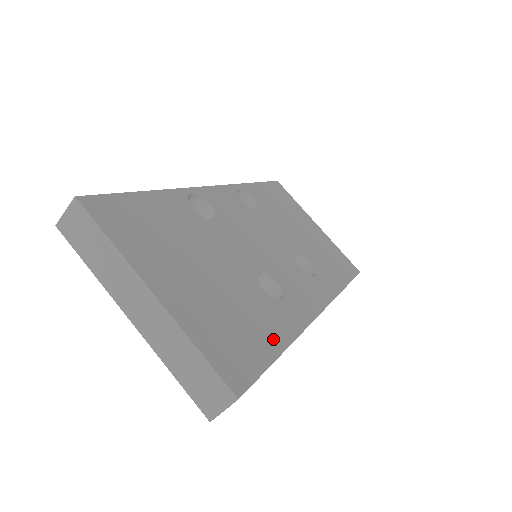
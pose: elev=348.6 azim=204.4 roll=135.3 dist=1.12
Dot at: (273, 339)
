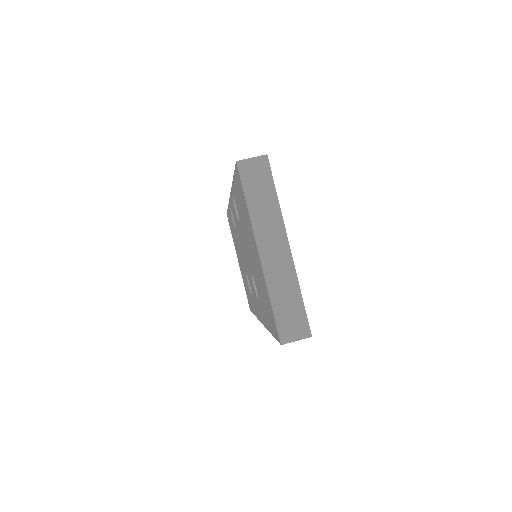
Dot at: occluded
